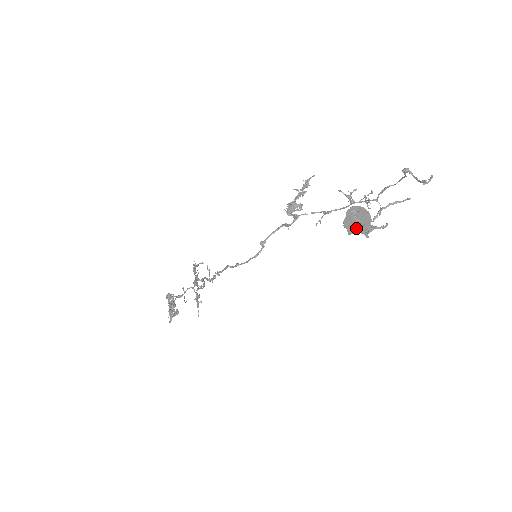
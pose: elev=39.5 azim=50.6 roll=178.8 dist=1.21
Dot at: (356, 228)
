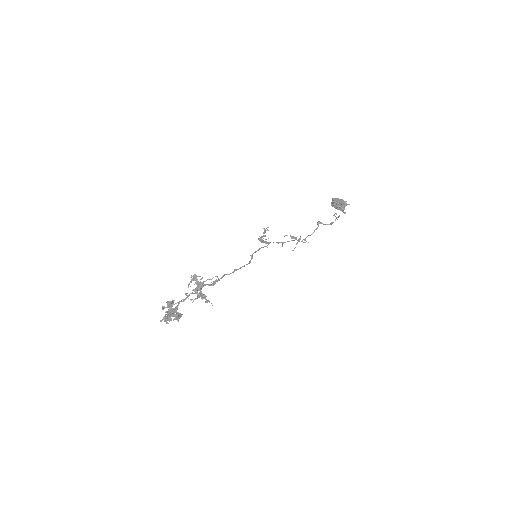
Dot at: (343, 201)
